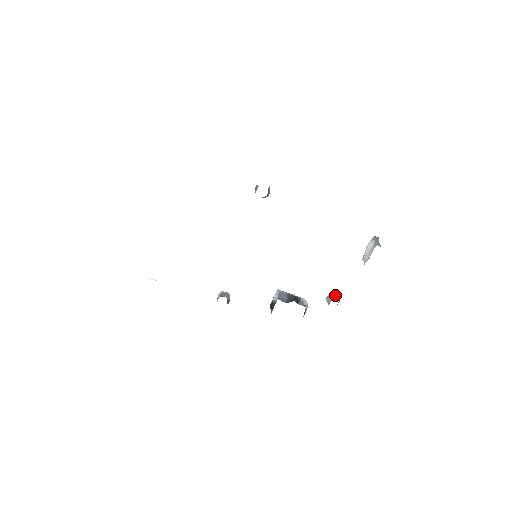
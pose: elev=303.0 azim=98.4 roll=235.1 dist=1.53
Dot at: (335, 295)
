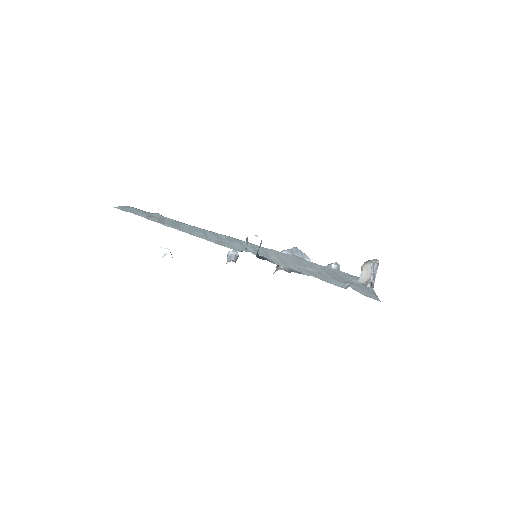
Dot at: occluded
